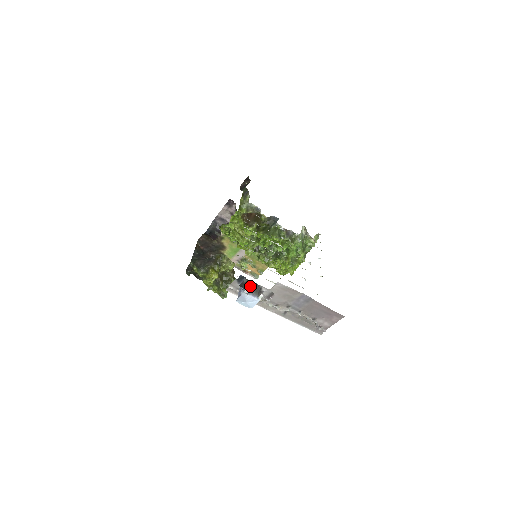
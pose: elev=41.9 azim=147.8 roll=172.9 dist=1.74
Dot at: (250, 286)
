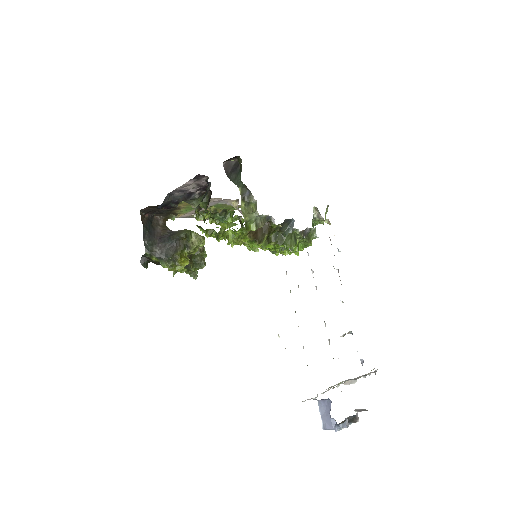
Dot at: (347, 422)
